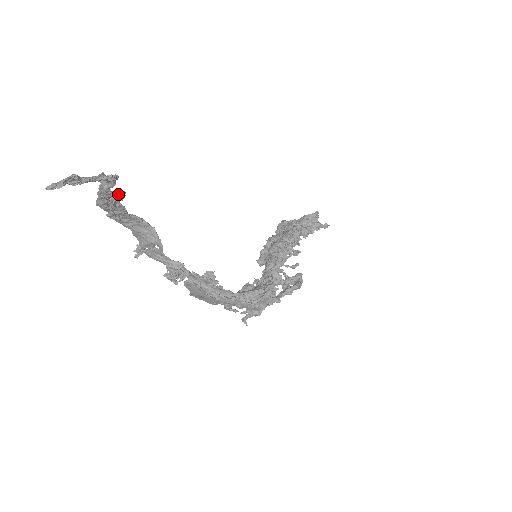
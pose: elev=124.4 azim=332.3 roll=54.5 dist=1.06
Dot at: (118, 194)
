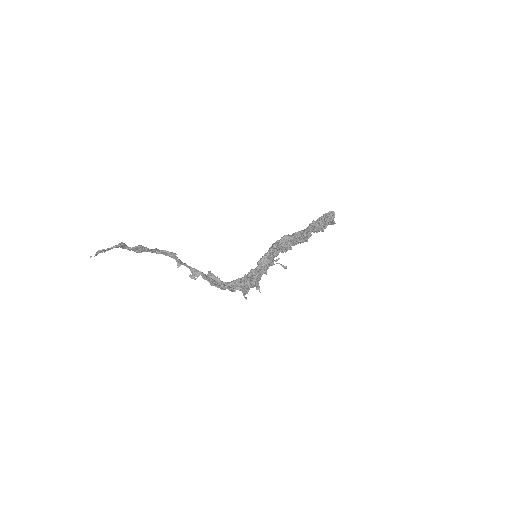
Dot at: (134, 248)
